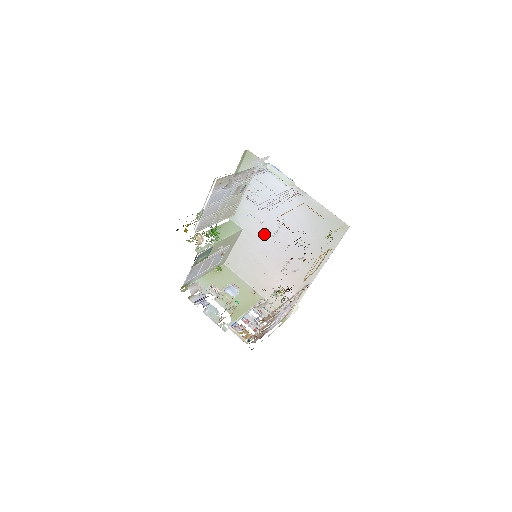
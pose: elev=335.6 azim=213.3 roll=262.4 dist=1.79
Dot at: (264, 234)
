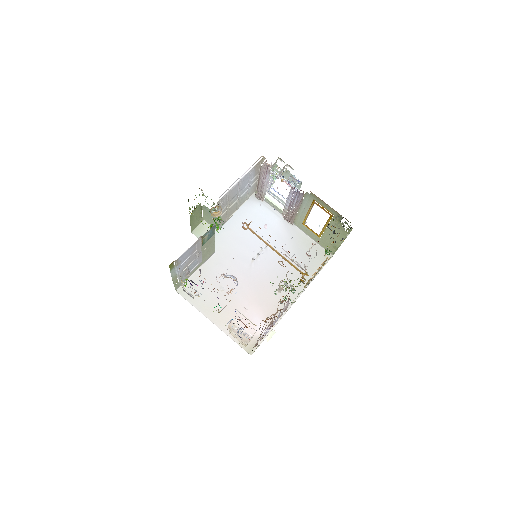
Dot at: (240, 259)
